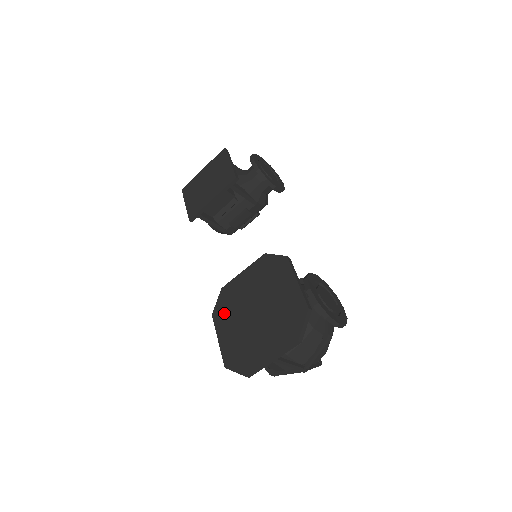
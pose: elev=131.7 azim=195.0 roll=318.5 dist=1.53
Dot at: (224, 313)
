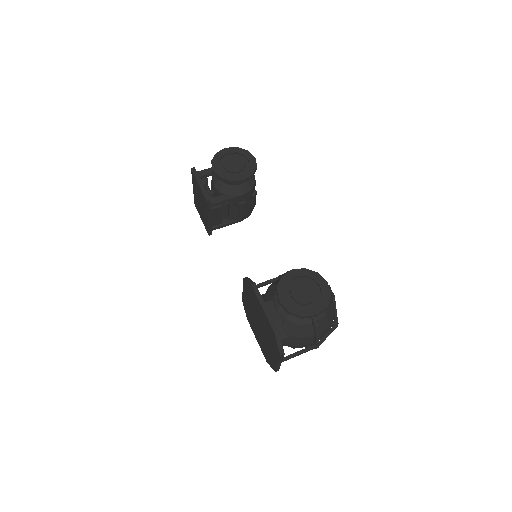
Dot at: (250, 321)
